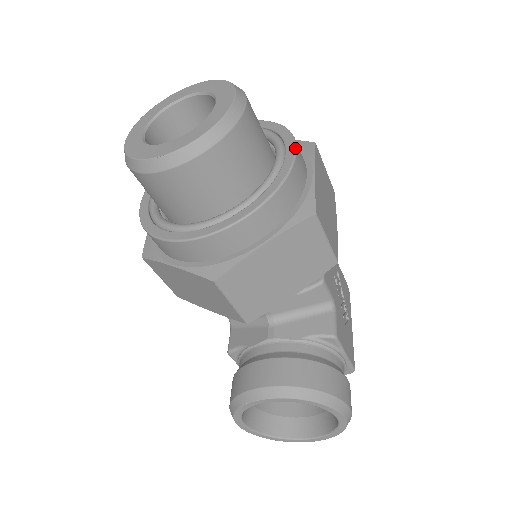
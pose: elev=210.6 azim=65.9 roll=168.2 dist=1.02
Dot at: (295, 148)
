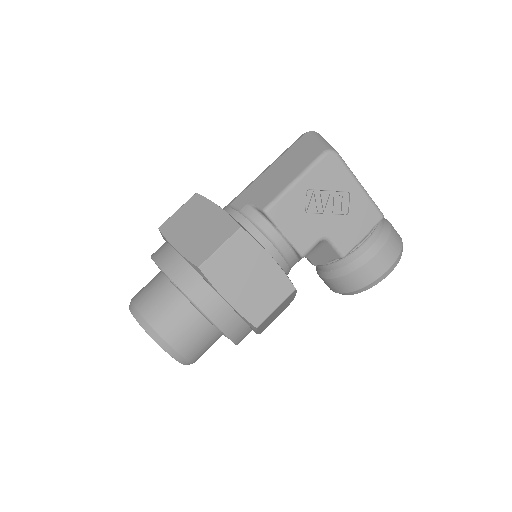
Dot at: occluded
